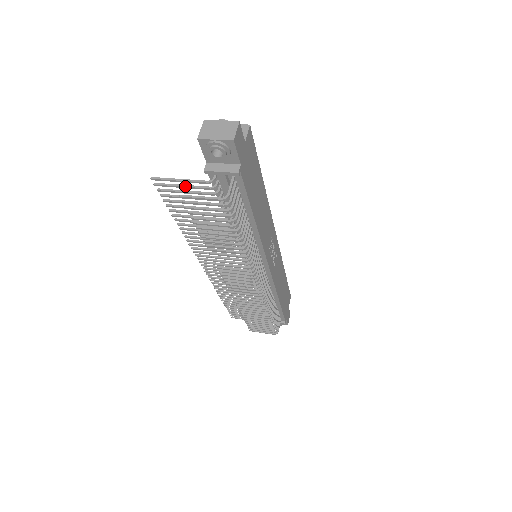
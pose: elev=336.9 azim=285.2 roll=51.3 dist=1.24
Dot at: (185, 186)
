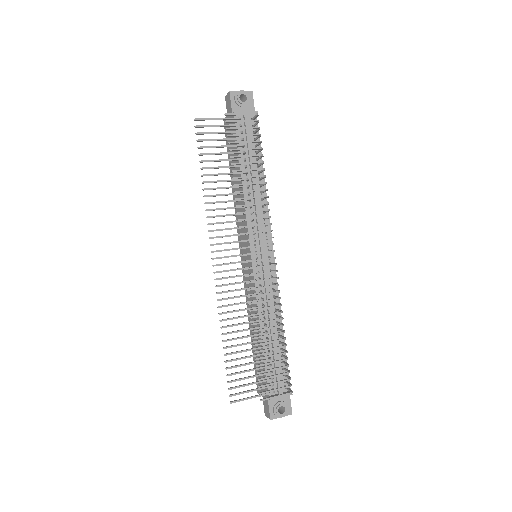
Dot at: (220, 125)
